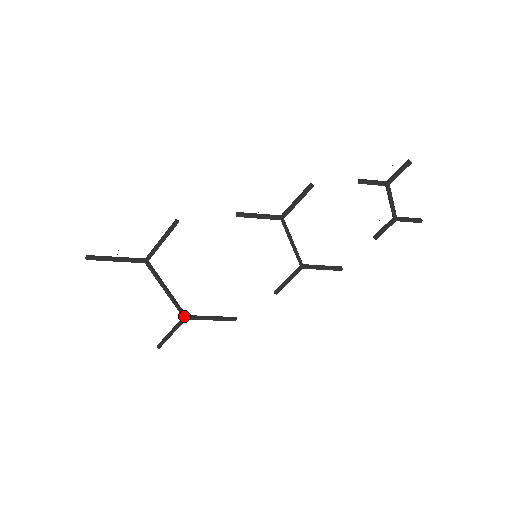
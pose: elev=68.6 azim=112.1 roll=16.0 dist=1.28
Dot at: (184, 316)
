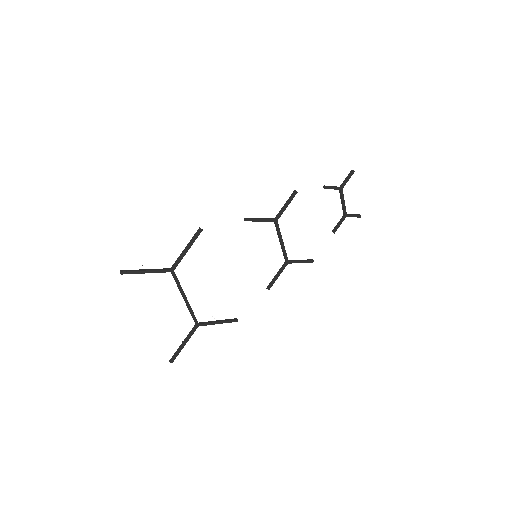
Dot at: (197, 323)
